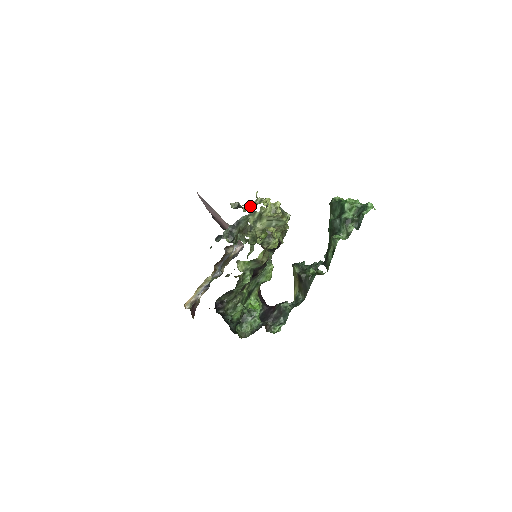
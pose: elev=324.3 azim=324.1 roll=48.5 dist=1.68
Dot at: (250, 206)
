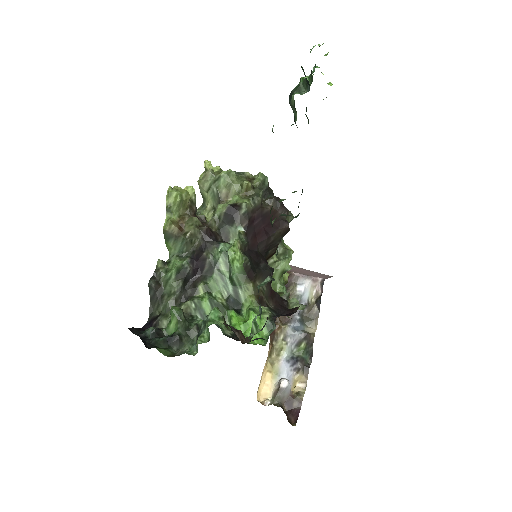
Dot at: occluded
